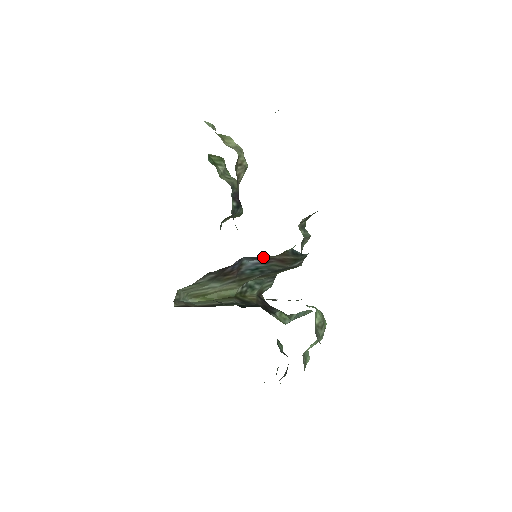
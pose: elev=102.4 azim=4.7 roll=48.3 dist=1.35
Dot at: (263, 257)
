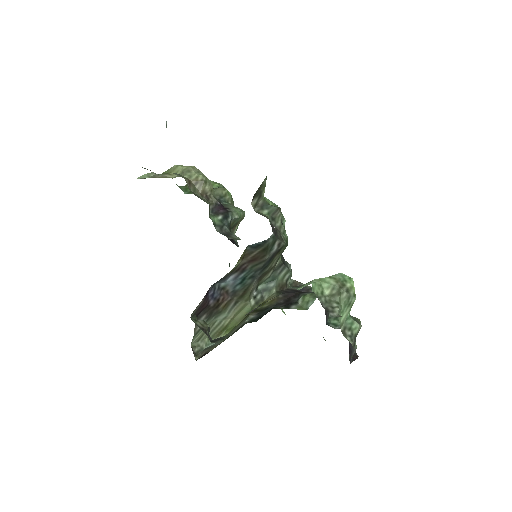
Dot at: (231, 271)
